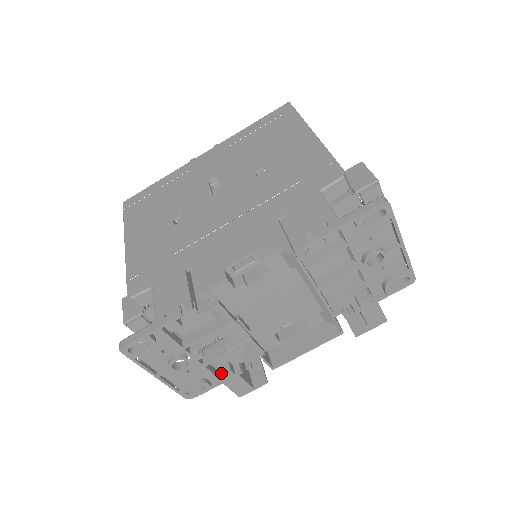
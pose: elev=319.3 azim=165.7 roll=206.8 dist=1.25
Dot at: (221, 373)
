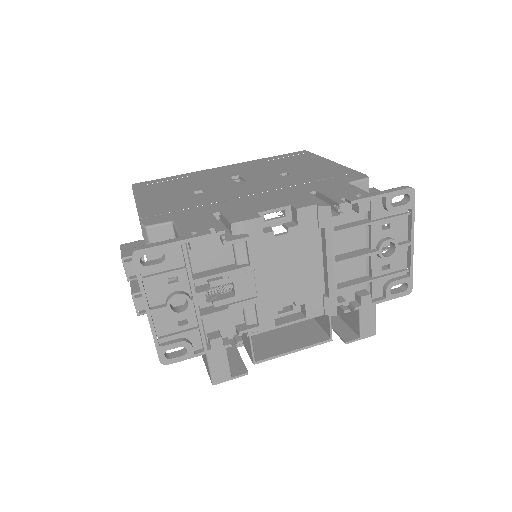
Dot at: (210, 338)
